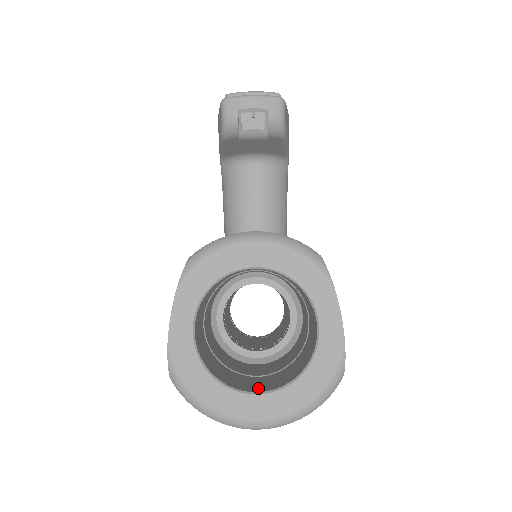
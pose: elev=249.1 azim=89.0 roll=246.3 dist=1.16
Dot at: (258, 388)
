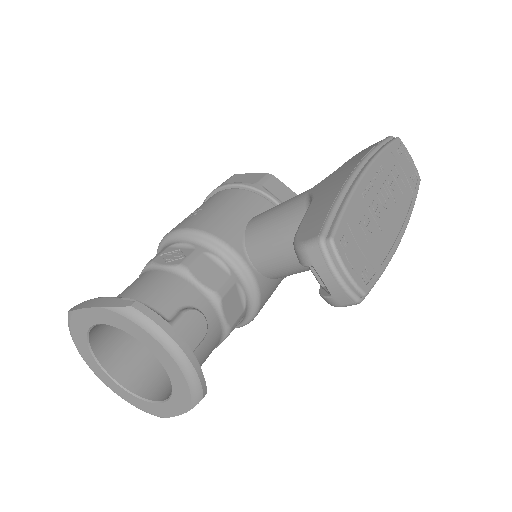
Dot at: (113, 362)
